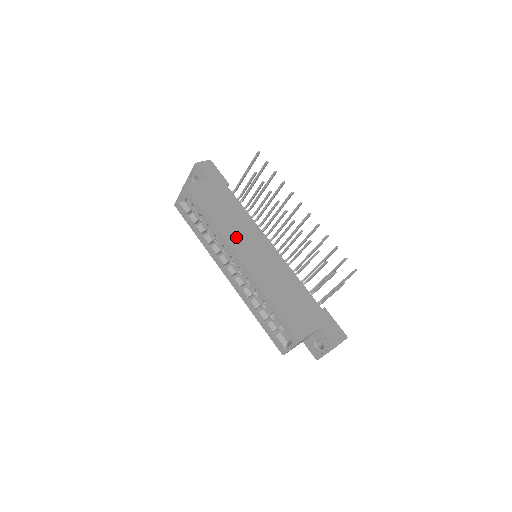
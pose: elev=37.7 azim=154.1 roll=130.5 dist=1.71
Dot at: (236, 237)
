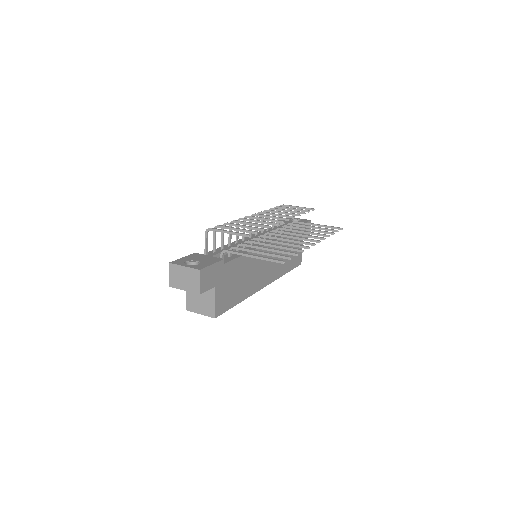
Dot at: (256, 280)
